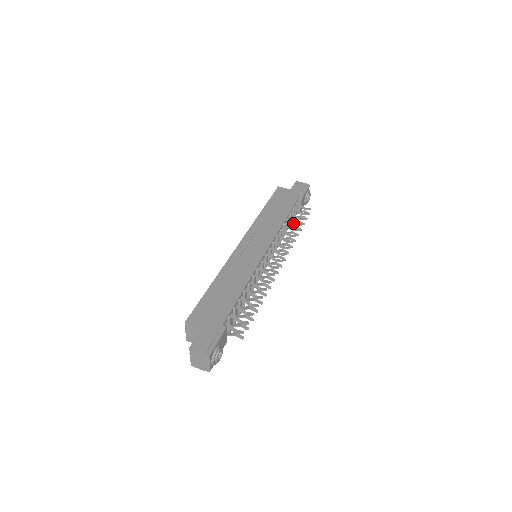
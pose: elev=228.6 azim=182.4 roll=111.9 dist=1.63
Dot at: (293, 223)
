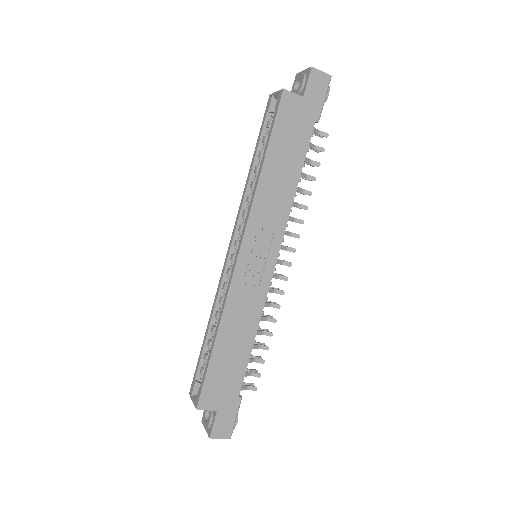
Dot at: (303, 177)
